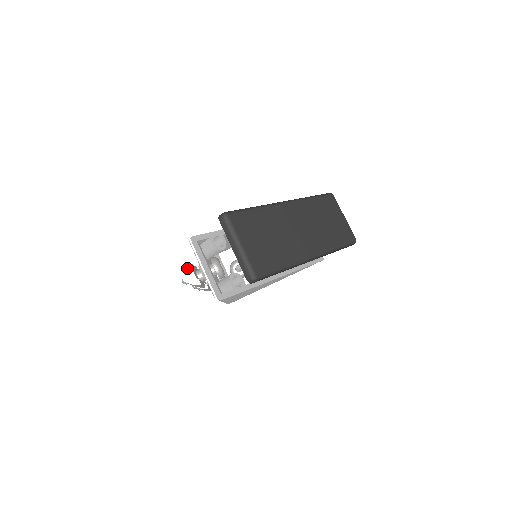
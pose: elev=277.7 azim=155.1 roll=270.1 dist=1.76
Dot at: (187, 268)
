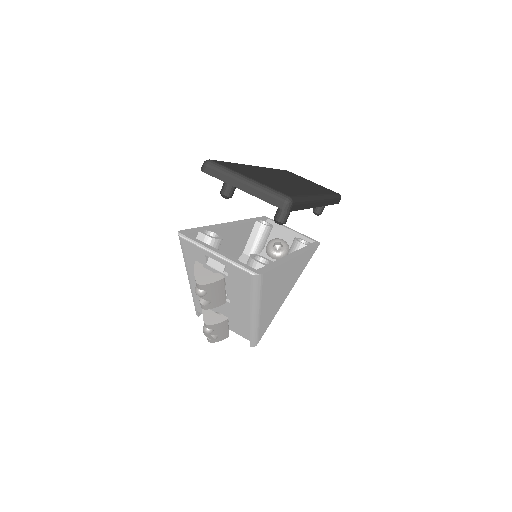
Dot at: (195, 269)
